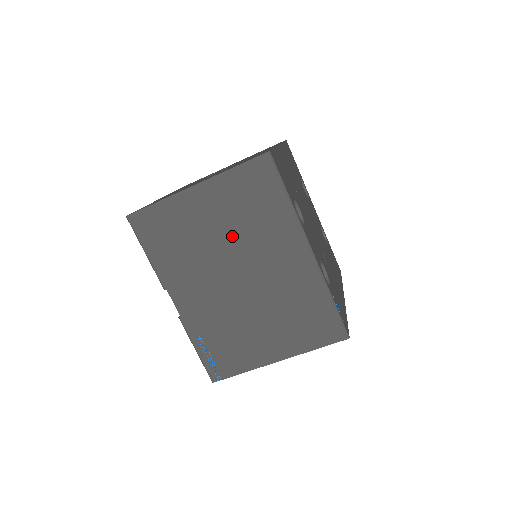
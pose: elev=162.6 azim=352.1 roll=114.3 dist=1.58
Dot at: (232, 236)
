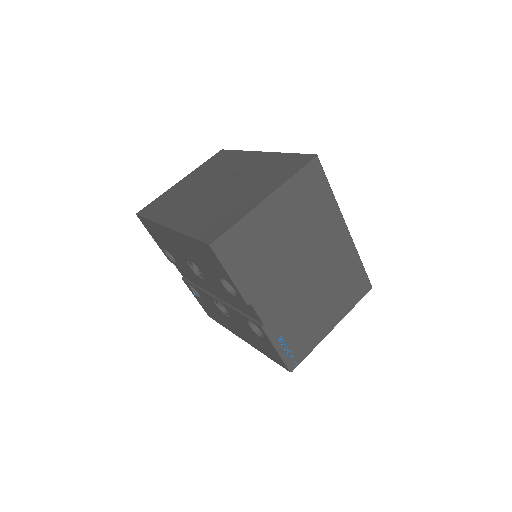
Dot at: (297, 234)
